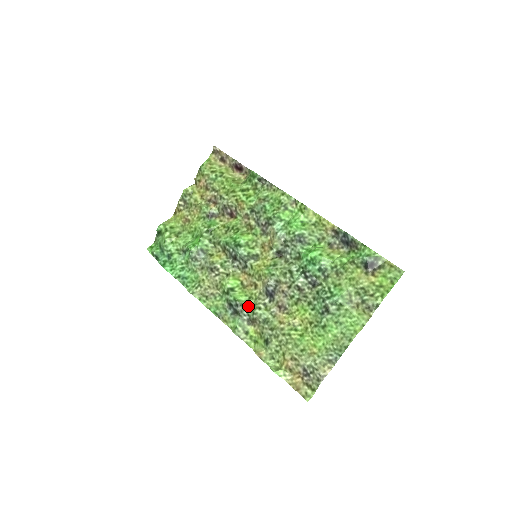
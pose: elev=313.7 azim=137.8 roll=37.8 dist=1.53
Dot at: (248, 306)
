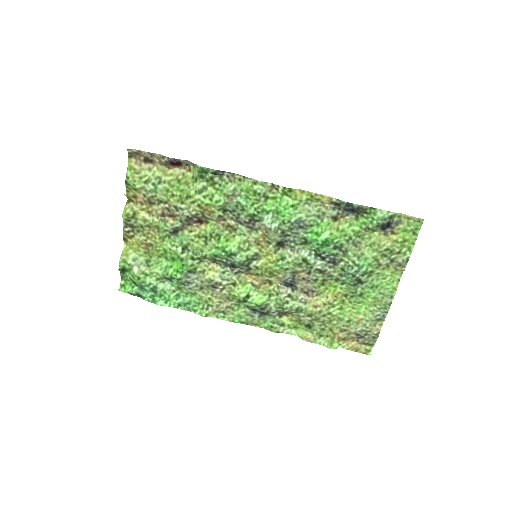
Dot at: (273, 304)
